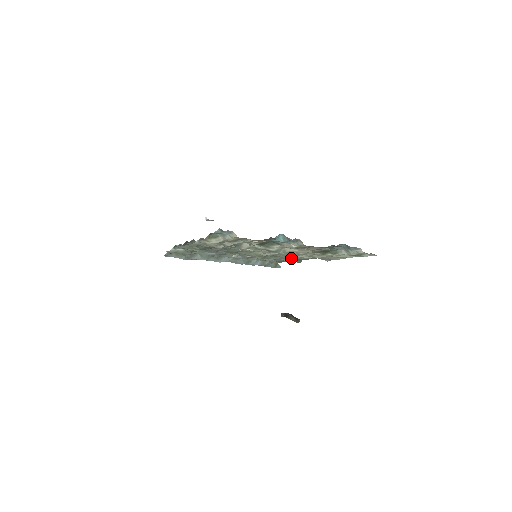
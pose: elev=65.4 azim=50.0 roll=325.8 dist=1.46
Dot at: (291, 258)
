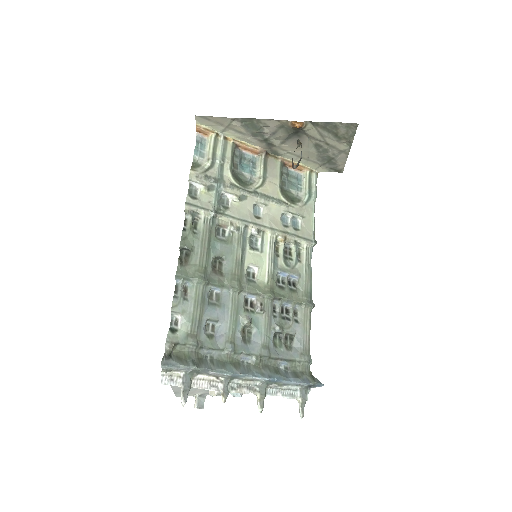
Dot at: (299, 296)
